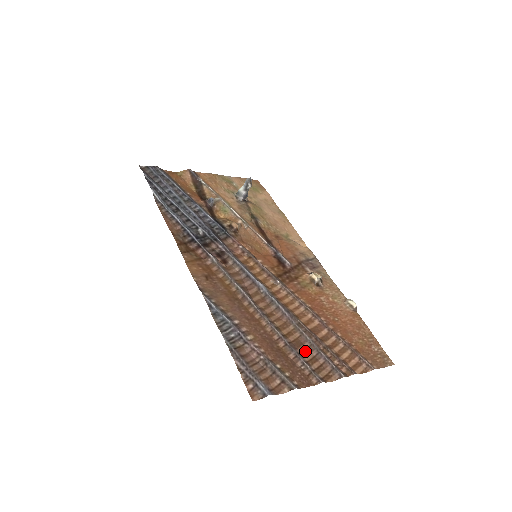
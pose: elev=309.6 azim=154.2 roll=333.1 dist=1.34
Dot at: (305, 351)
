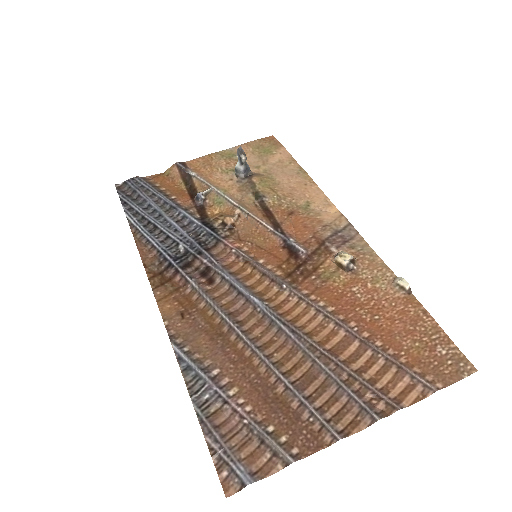
Dot at: (318, 389)
